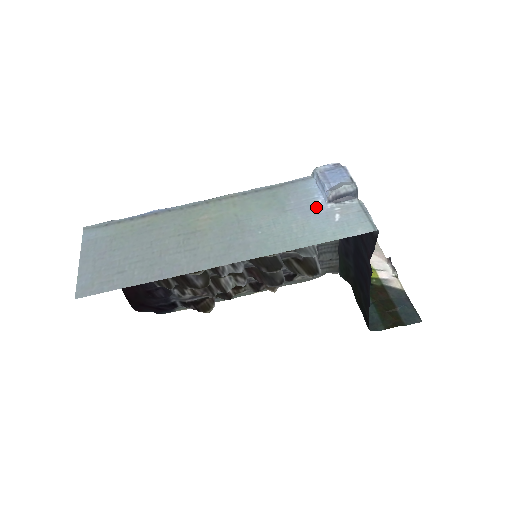
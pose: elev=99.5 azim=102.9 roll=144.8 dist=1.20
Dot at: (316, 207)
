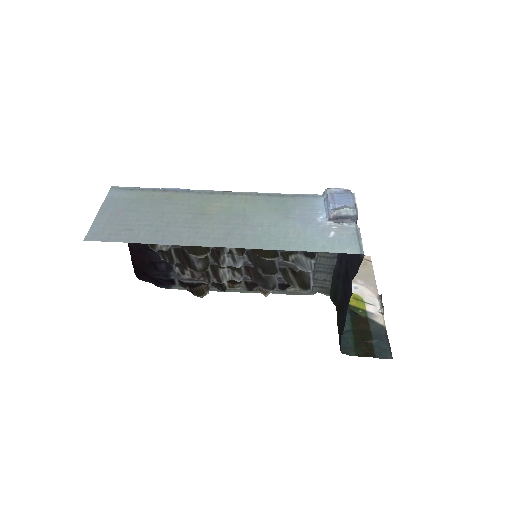
Dot at: (316, 221)
